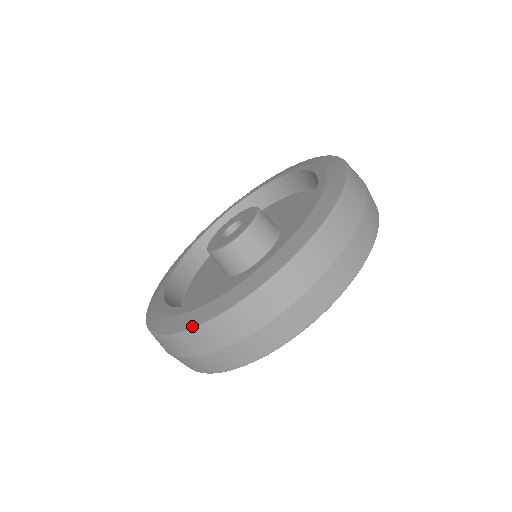
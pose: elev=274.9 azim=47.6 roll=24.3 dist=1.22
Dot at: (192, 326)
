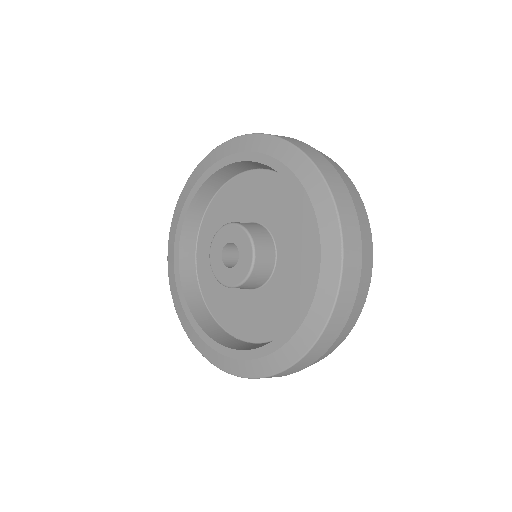
Dot at: (242, 376)
